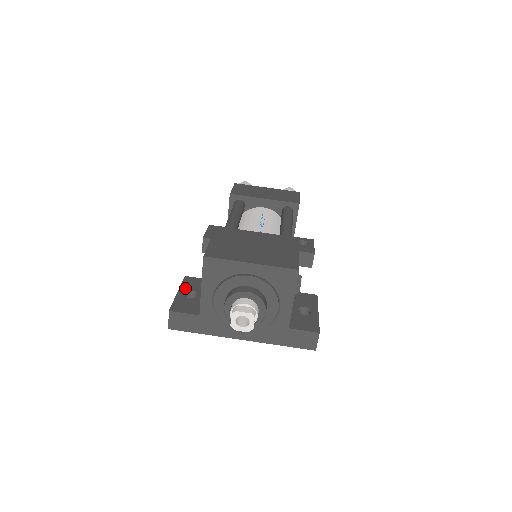
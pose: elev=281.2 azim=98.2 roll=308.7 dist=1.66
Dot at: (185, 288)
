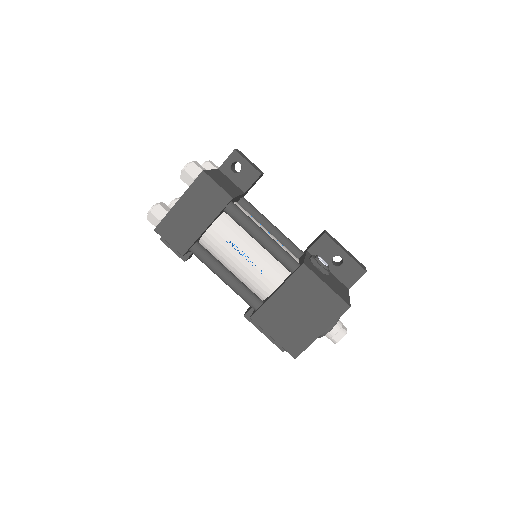
Dot at: occluded
